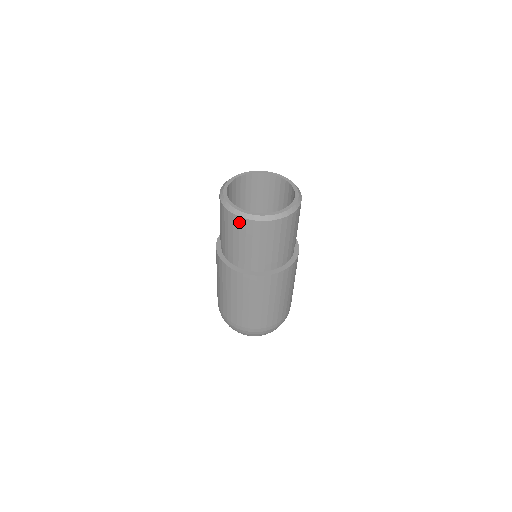
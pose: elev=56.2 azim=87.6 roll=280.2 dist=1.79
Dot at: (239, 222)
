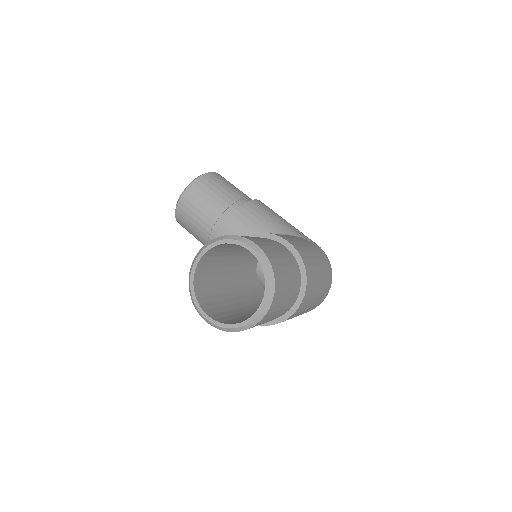
Dot at: occluded
